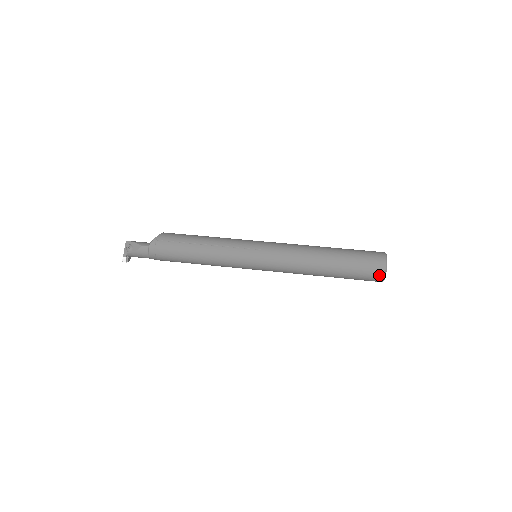
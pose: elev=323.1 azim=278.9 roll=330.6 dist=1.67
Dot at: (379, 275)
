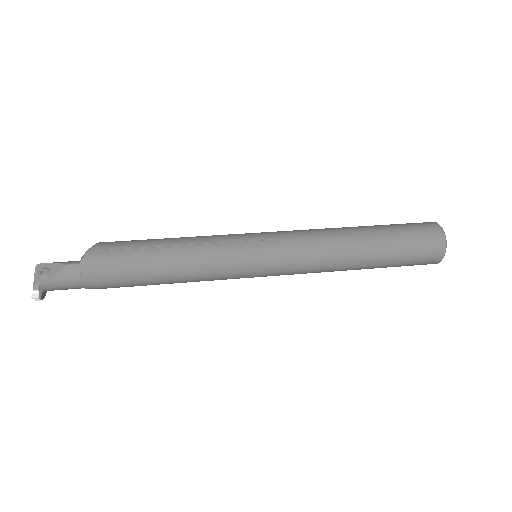
Dot at: (438, 249)
